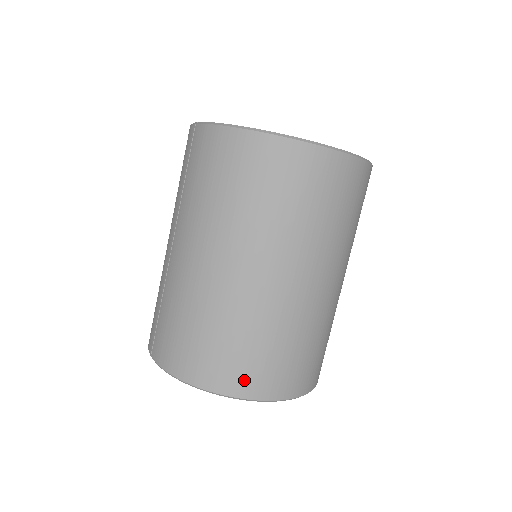
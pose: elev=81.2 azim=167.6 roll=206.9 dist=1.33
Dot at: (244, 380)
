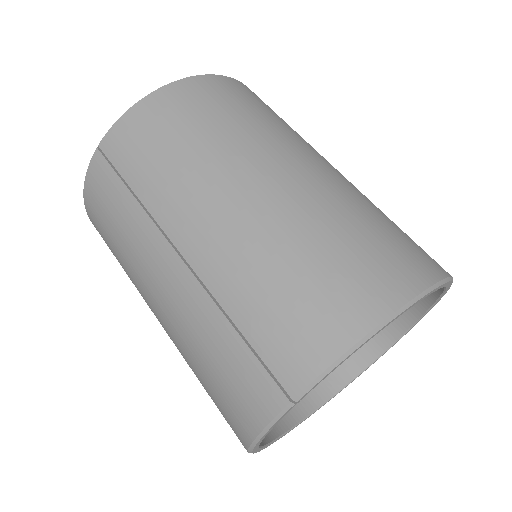
Dot at: (409, 264)
